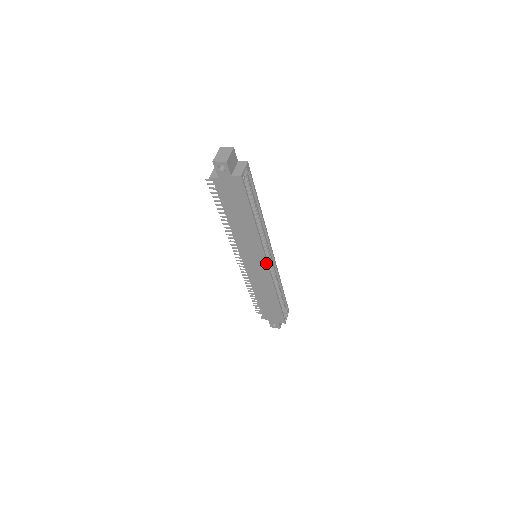
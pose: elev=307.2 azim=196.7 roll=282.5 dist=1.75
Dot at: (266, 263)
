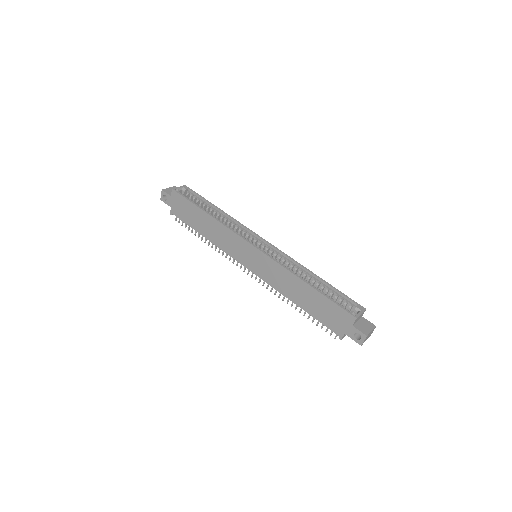
Dot at: (253, 247)
